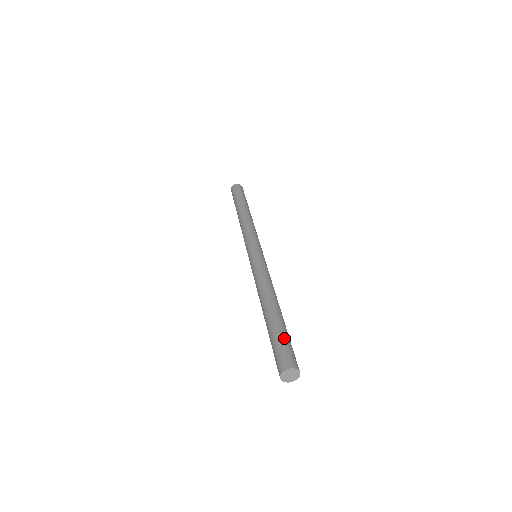
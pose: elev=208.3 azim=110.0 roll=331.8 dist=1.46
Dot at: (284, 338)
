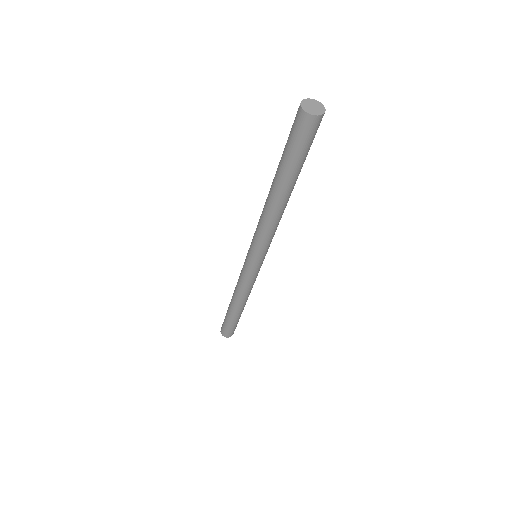
Dot at: occluded
